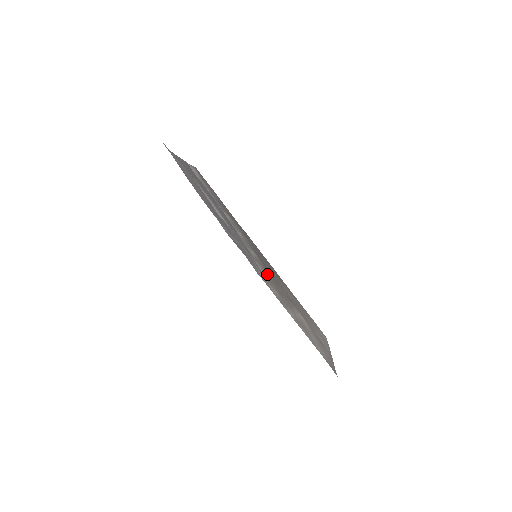
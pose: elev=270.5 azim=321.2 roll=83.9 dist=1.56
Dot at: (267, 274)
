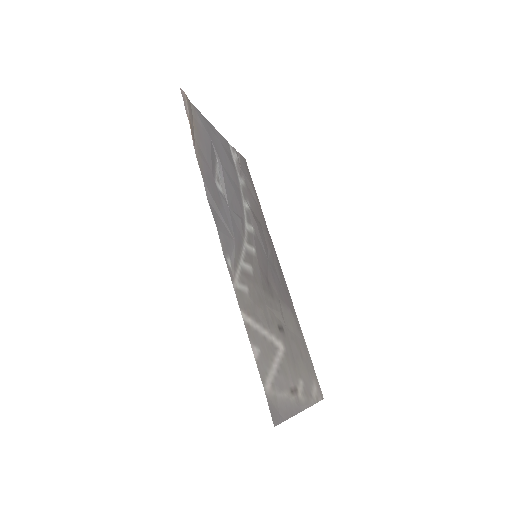
Dot at: (254, 275)
